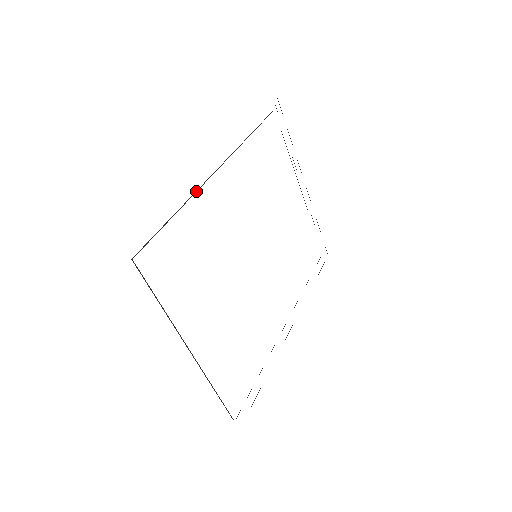
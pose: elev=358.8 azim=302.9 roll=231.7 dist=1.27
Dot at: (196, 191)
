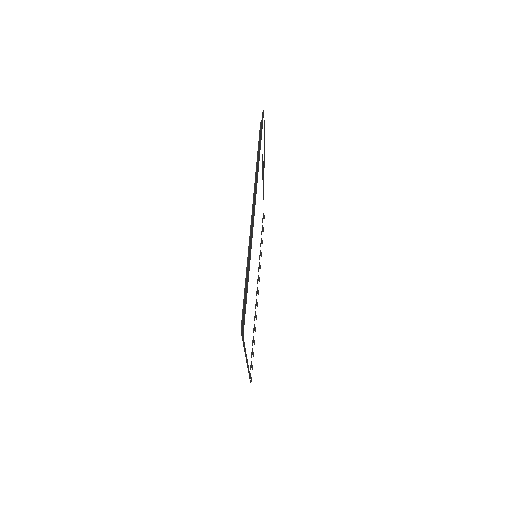
Dot at: (249, 244)
